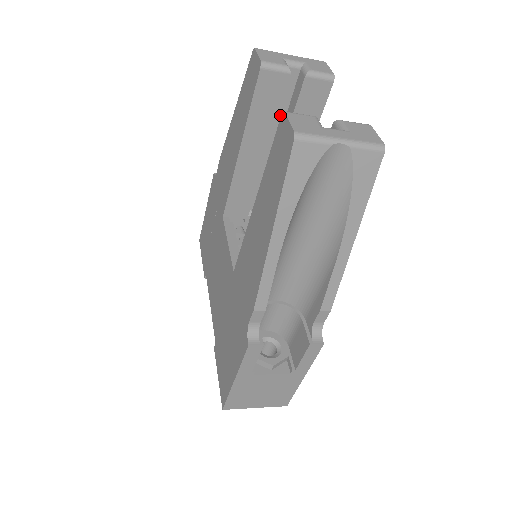
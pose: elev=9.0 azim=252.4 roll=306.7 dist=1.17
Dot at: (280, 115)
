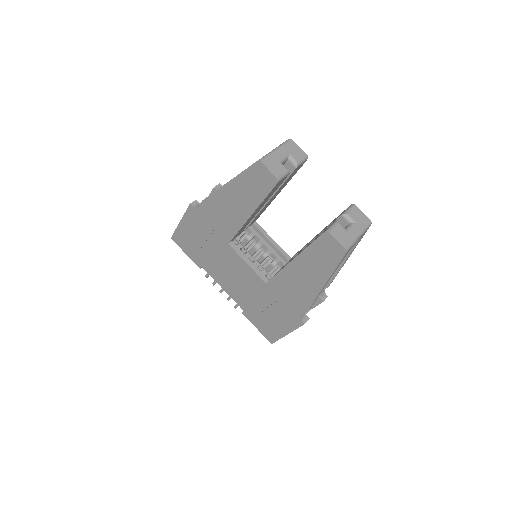
Dot at: occluded
